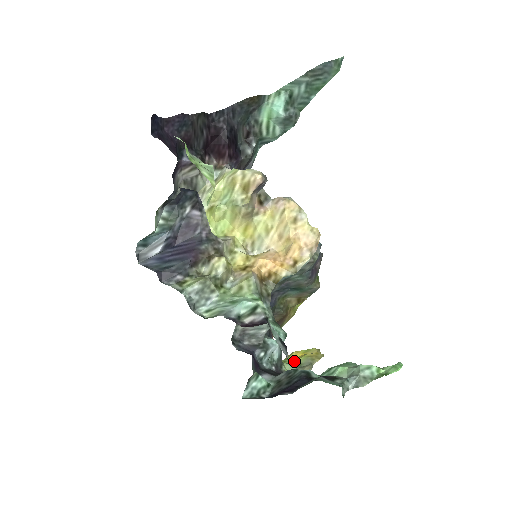
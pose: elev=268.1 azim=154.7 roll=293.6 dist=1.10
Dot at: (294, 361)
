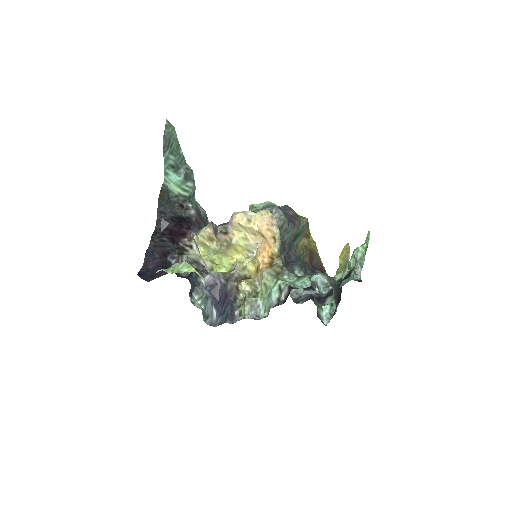
Dot at: (340, 267)
